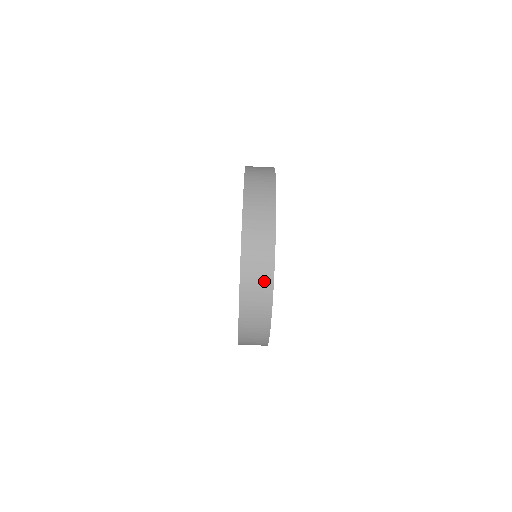
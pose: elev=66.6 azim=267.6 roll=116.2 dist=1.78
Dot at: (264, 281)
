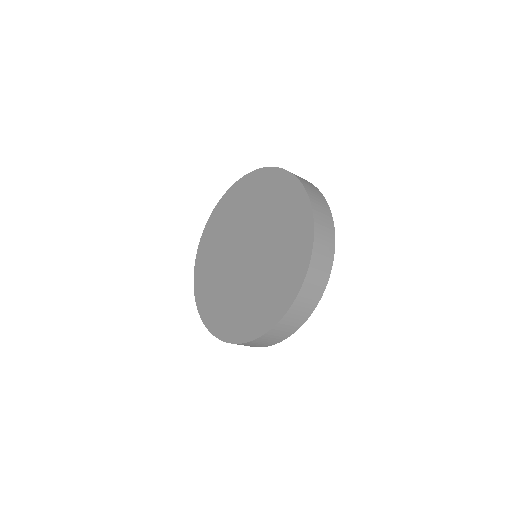
Dot at: occluded
